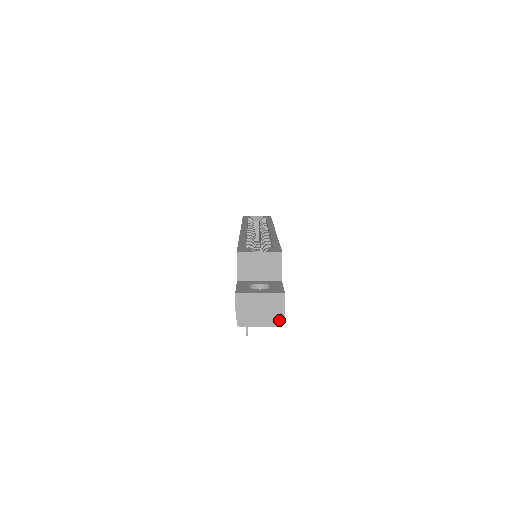
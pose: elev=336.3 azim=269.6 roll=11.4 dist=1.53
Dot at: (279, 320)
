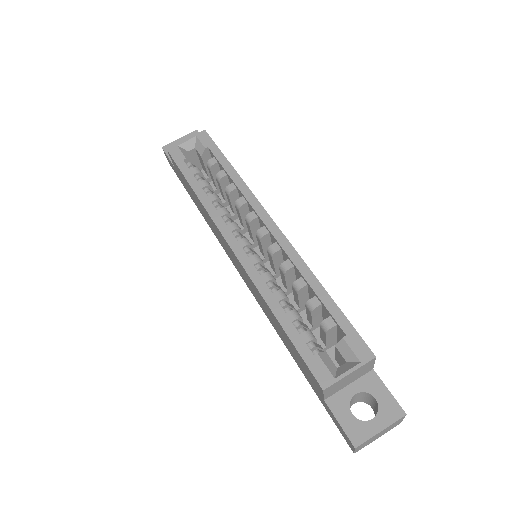
Dot at: occluded
